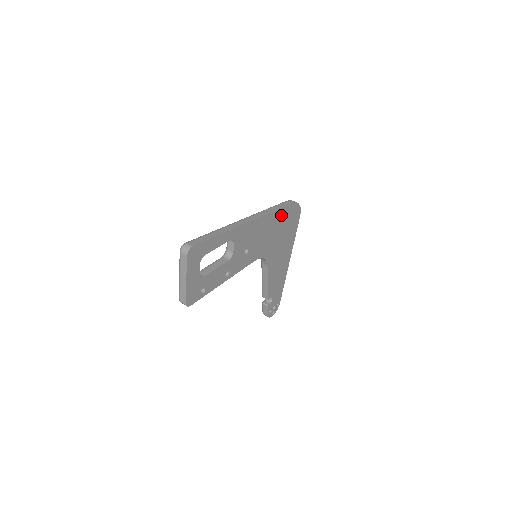
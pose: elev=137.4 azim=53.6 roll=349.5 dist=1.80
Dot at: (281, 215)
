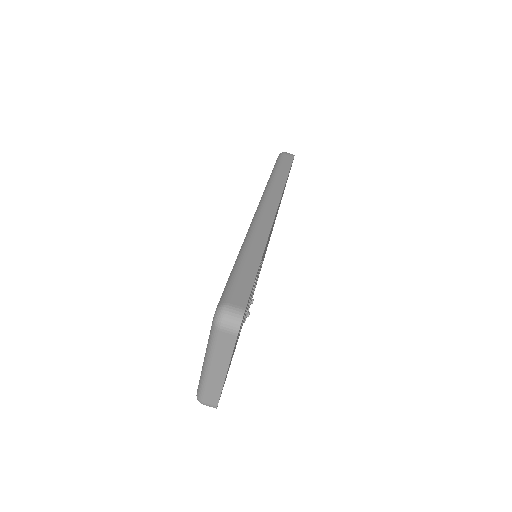
Dot at: occluded
